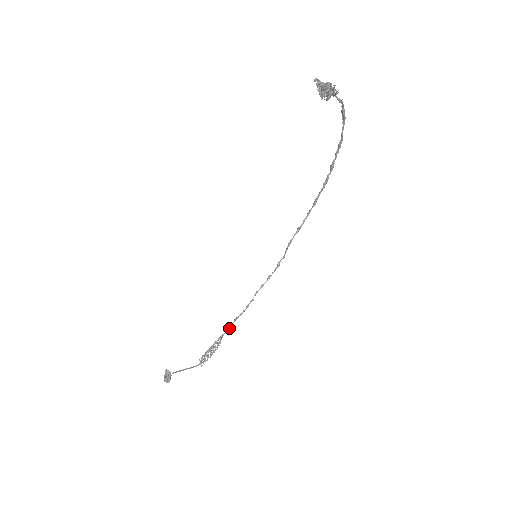
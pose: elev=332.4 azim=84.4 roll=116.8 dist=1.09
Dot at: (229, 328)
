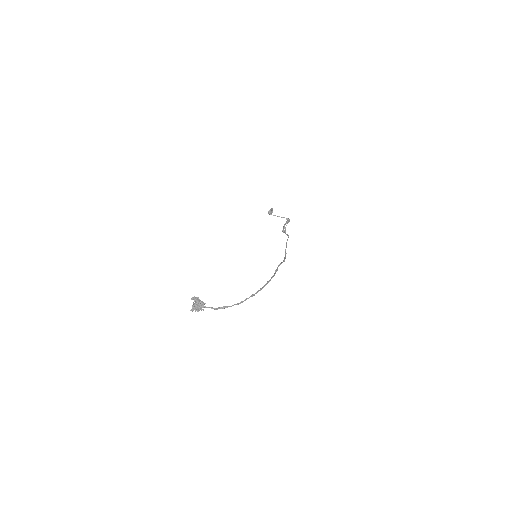
Dot at: (286, 234)
